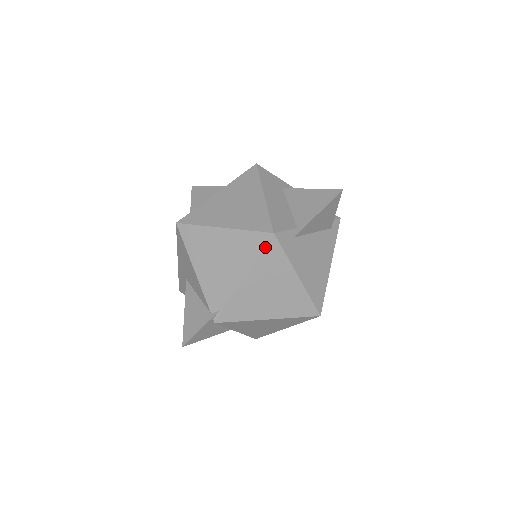
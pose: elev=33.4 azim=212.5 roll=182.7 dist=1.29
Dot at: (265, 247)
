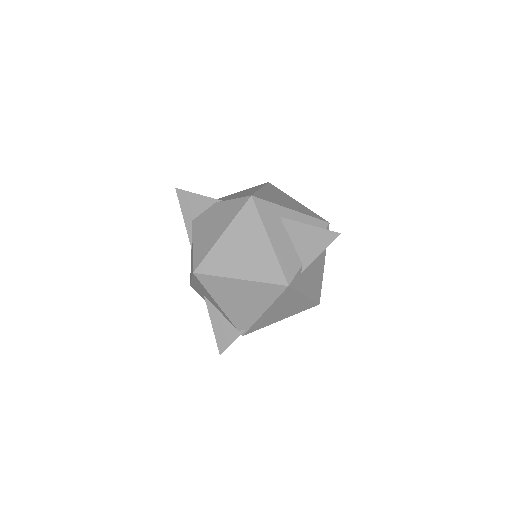
Dot at: (281, 294)
